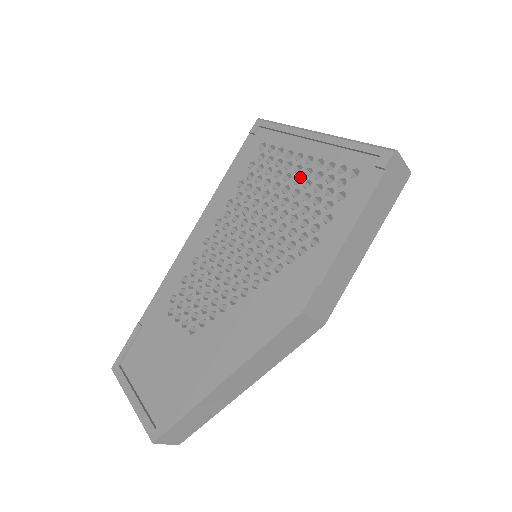
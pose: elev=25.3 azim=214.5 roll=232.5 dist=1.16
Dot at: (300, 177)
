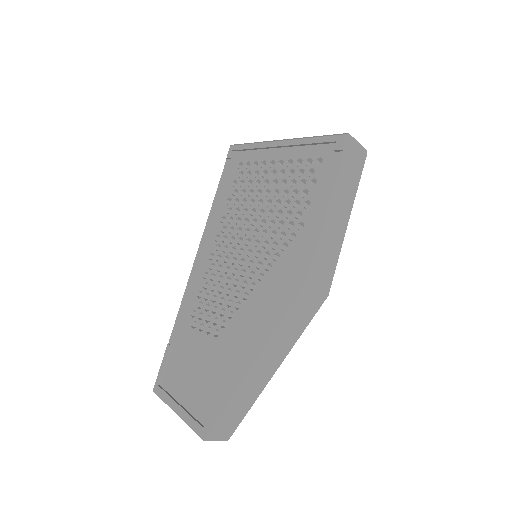
Dot at: (276, 179)
